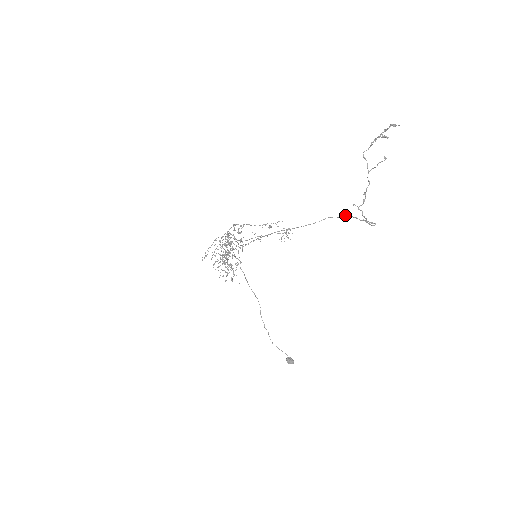
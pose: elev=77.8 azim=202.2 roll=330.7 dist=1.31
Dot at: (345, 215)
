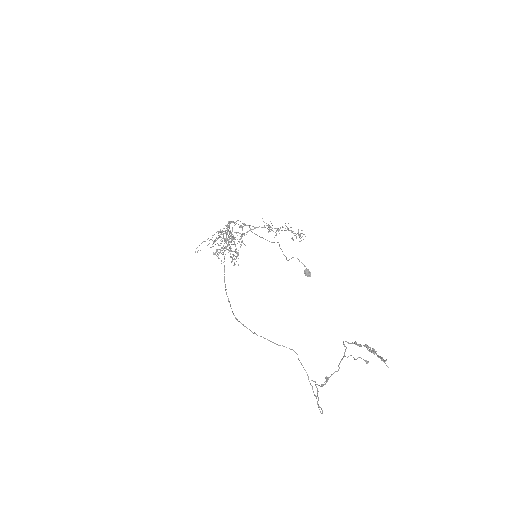
Dot at: occluded
